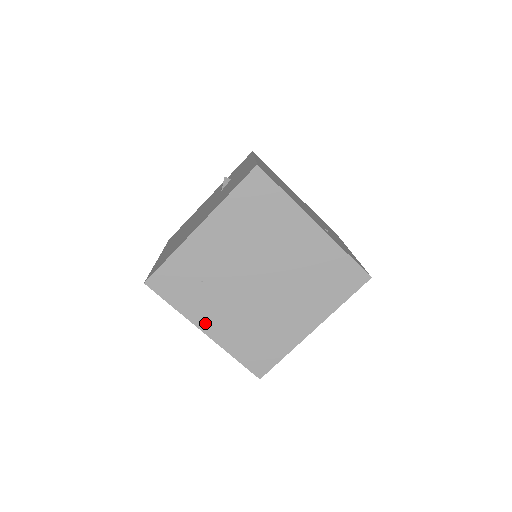
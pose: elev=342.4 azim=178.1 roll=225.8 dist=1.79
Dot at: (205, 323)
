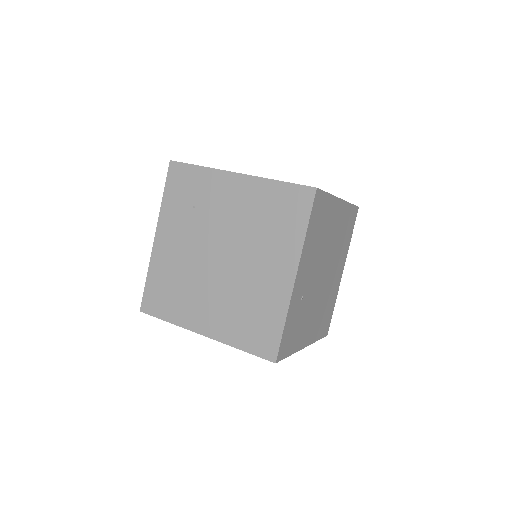
Dot at: (163, 232)
